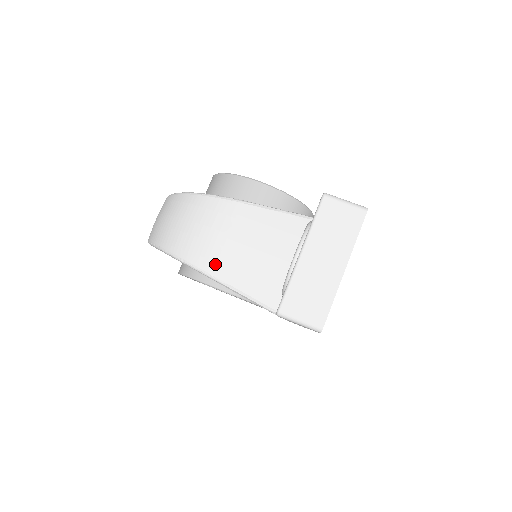
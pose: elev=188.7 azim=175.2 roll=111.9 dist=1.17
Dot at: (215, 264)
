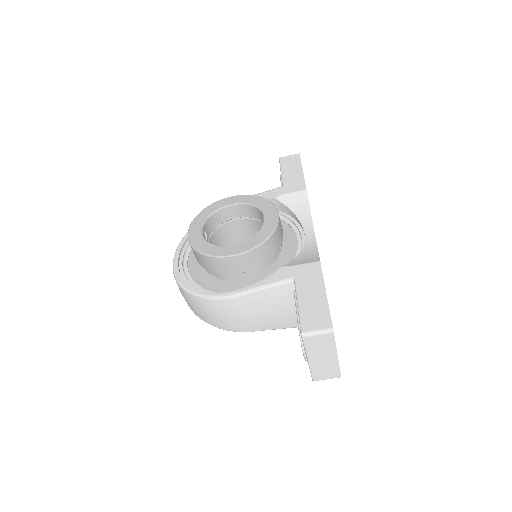
Dot at: (249, 328)
